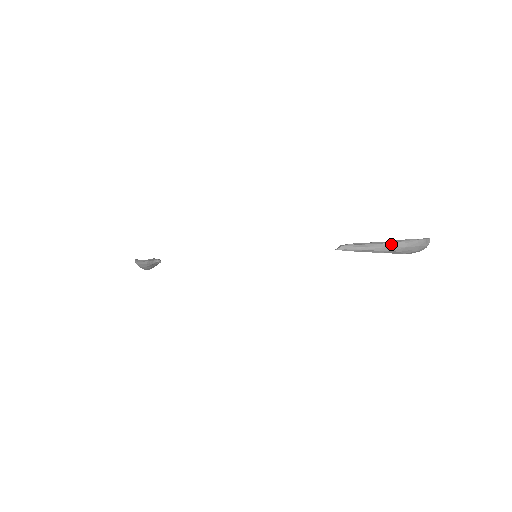
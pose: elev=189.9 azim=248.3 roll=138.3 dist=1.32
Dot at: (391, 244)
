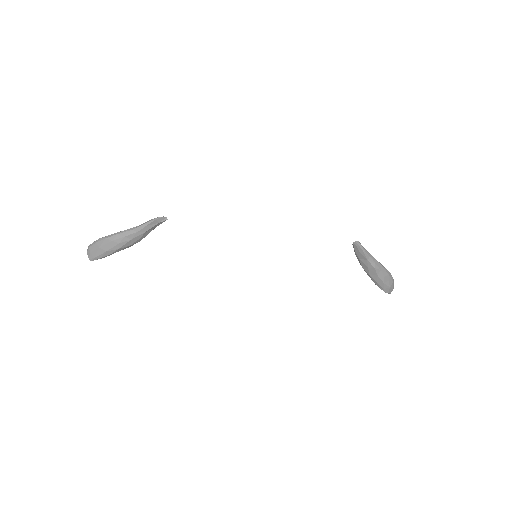
Dot at: (381, 264)
